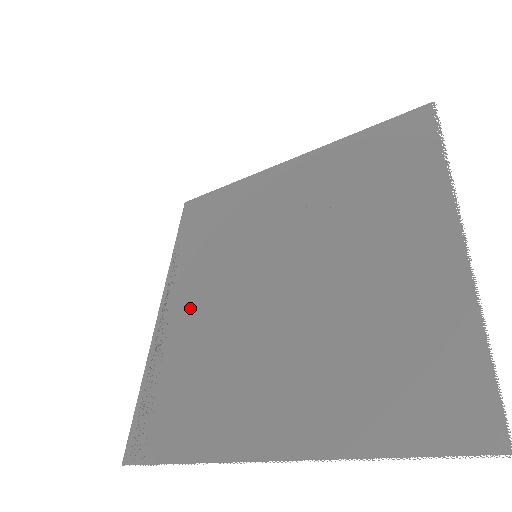
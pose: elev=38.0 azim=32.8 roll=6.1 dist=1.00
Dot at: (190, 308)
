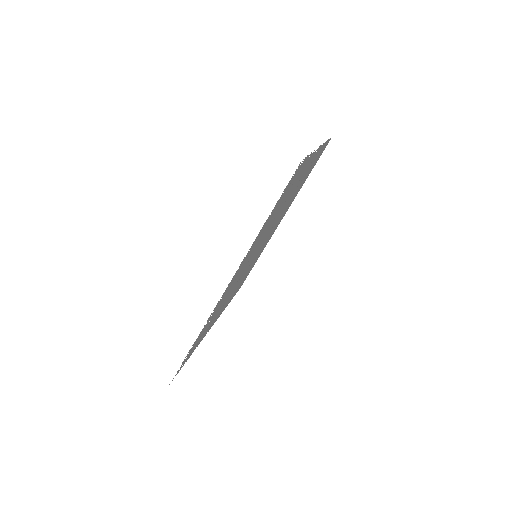
Dot at: occluded
